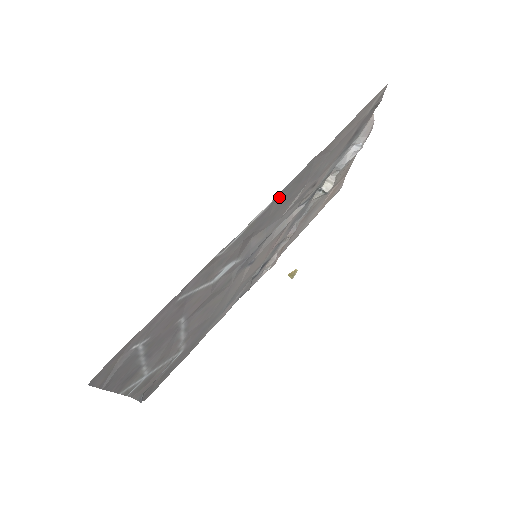
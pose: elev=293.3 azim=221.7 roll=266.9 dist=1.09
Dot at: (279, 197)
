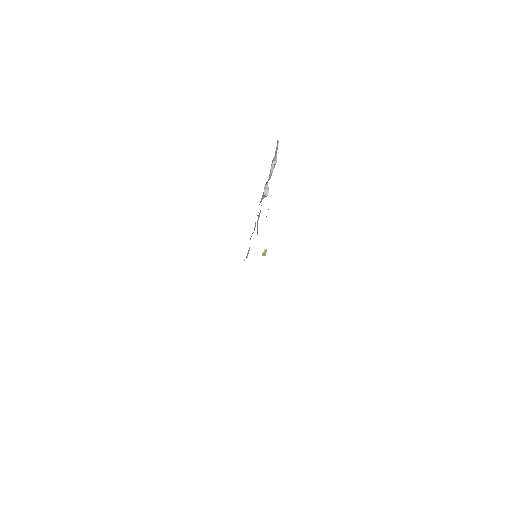
Dot at: occluded
